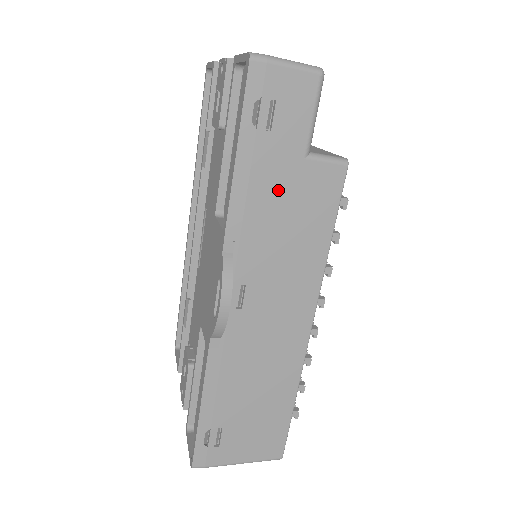
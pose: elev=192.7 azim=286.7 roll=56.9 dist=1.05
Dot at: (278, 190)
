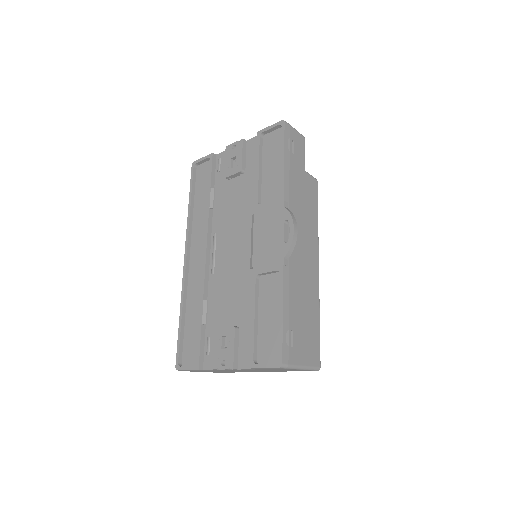
Dot at: (299, 182)
